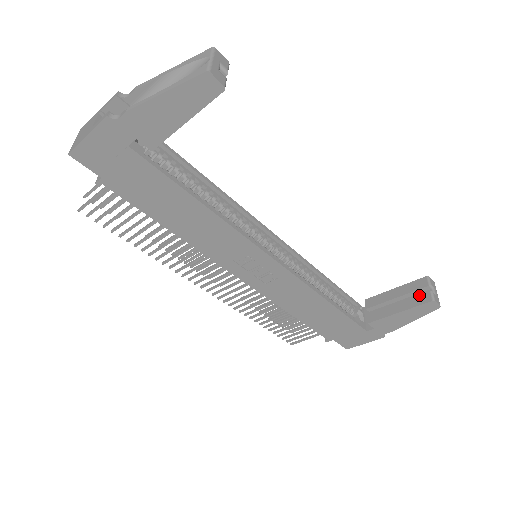
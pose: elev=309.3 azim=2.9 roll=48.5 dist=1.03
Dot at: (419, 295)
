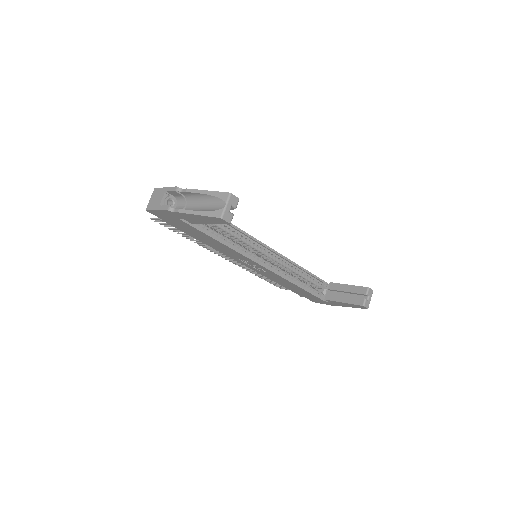
Dot at: (358, 298)
